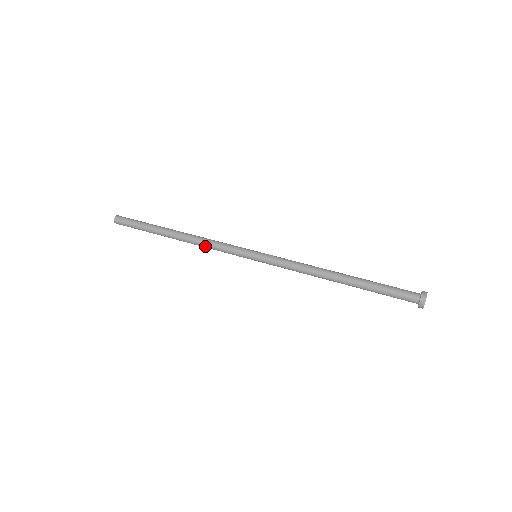
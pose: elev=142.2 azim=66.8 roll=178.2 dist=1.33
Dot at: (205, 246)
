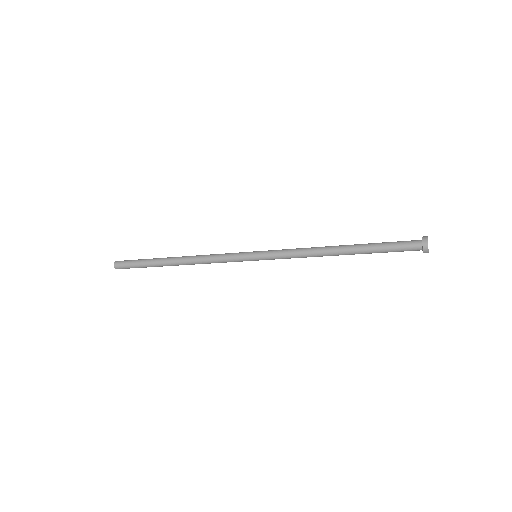
Dot at: (205, 262)
